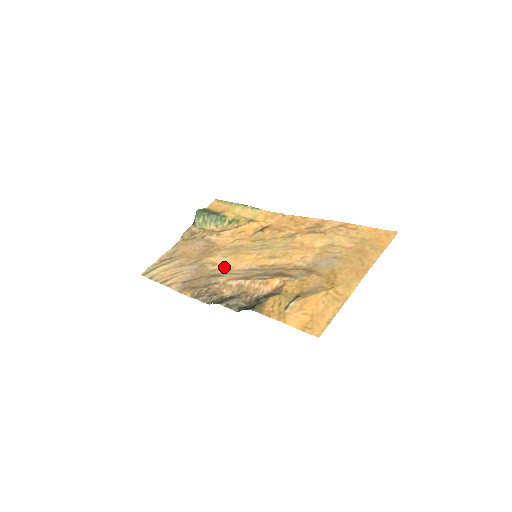
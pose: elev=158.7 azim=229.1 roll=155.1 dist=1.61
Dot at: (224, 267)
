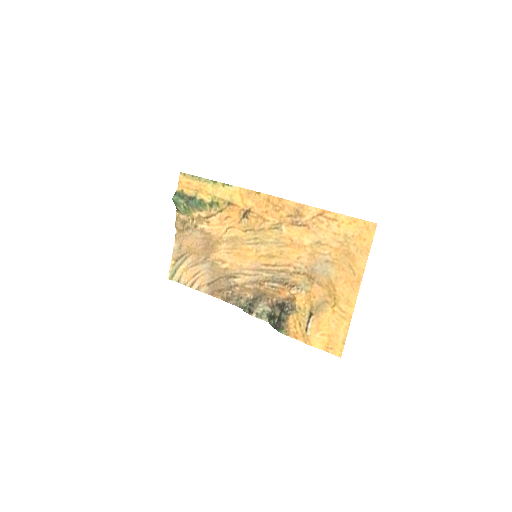
Dot at: (233, 265)
